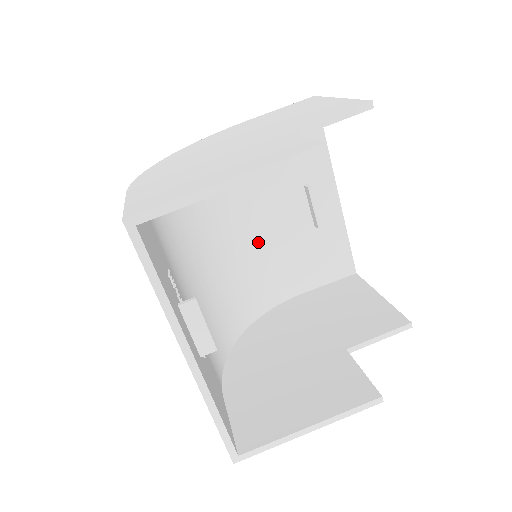
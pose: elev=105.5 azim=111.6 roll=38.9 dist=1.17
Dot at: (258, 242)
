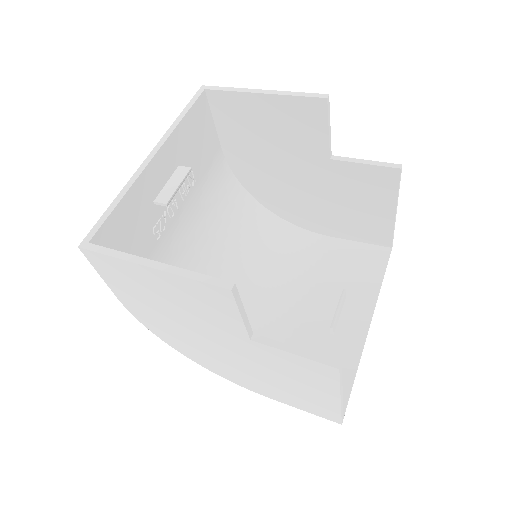
Dot at: (273, 309)
